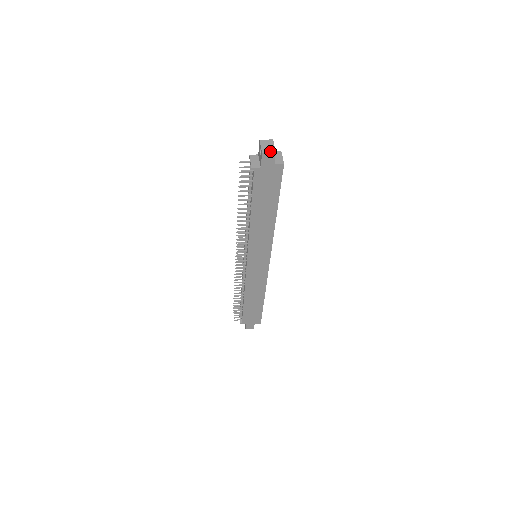
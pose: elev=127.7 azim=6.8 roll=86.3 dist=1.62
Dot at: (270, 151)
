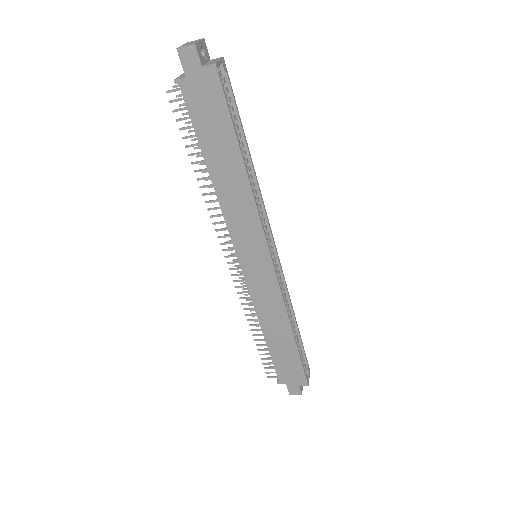
Dot at: (188, 45)
